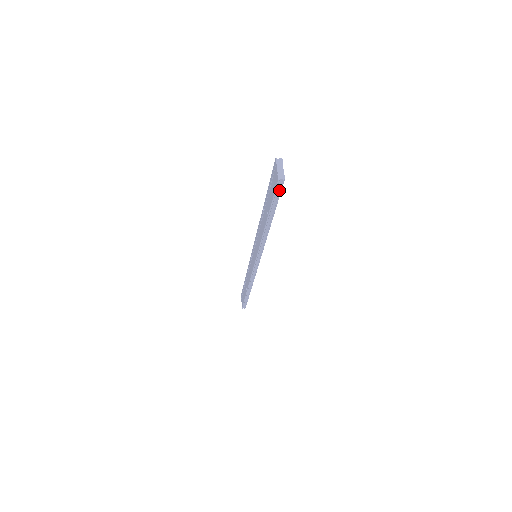
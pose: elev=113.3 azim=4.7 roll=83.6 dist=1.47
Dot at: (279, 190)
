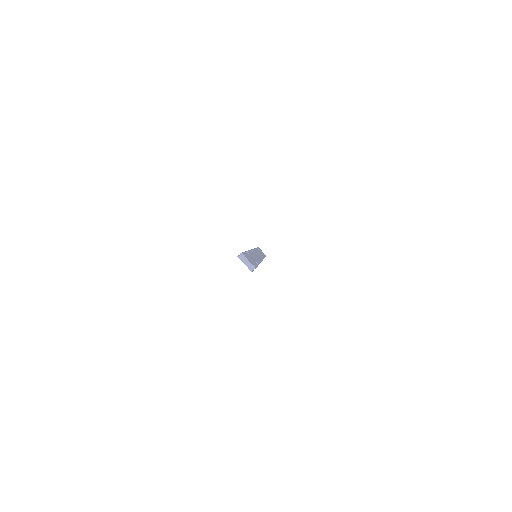
Dot at: occluded
